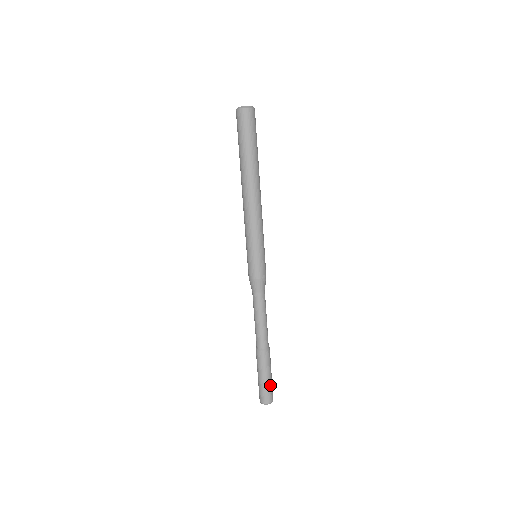
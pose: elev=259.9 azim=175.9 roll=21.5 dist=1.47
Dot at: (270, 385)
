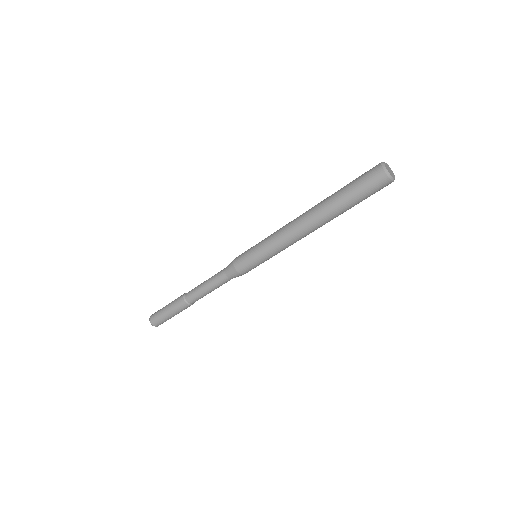
Dot at: (166, 319)
